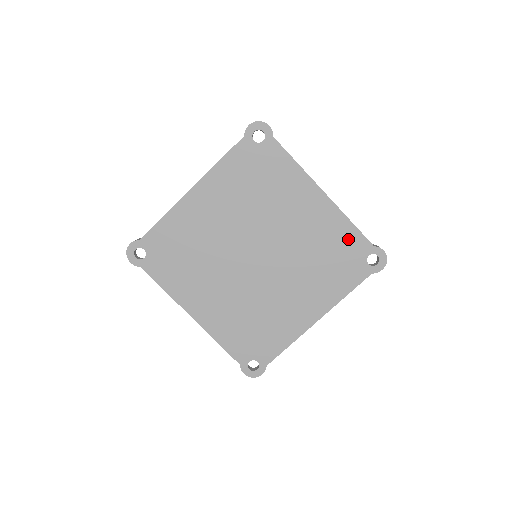
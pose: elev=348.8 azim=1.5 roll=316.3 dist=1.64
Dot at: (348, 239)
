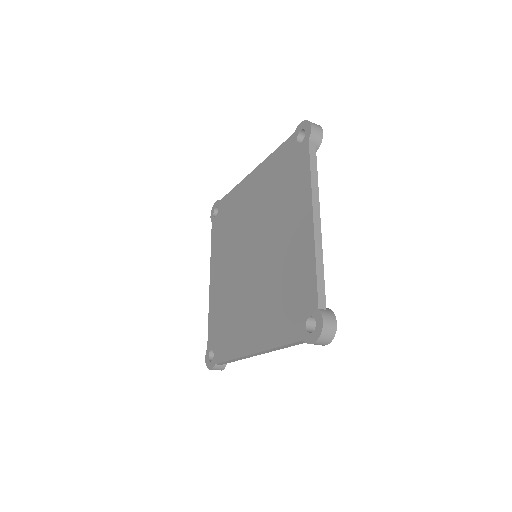
Dot at: (280, 159)
